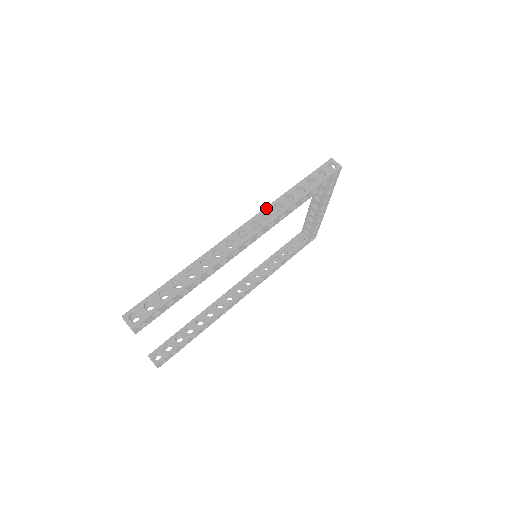
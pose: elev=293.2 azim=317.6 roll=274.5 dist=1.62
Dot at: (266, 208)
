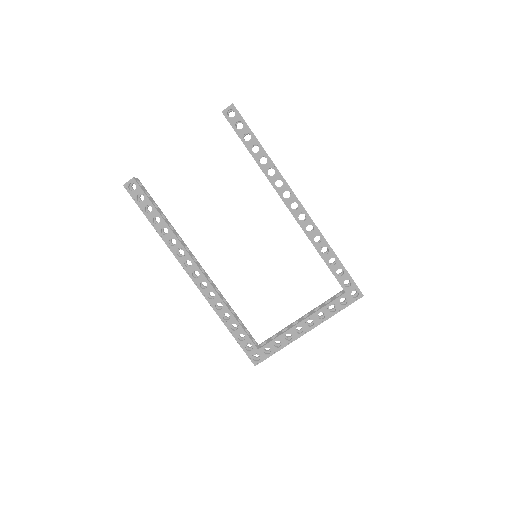
Dot at: occluded
